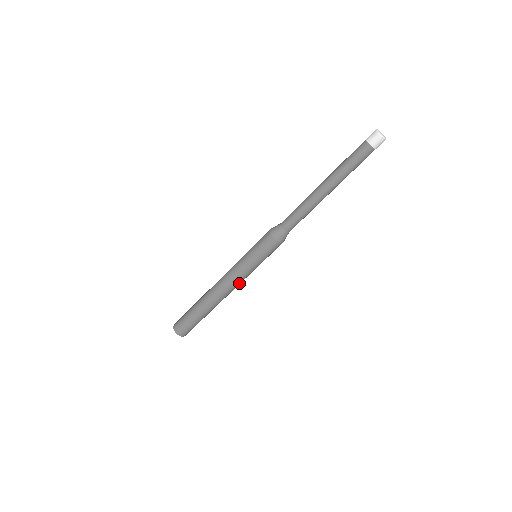
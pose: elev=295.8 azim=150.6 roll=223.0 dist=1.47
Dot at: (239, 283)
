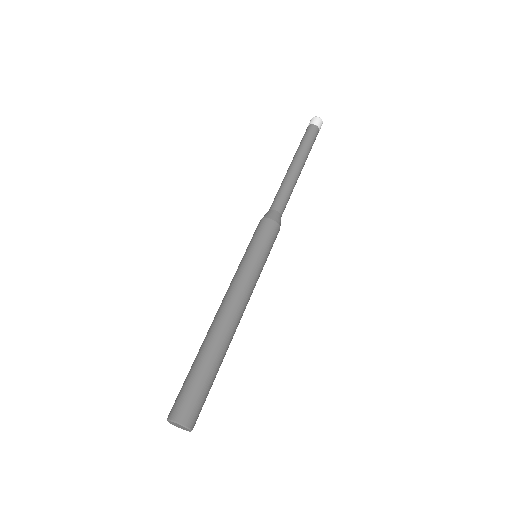
Dot at: (249, 294)
